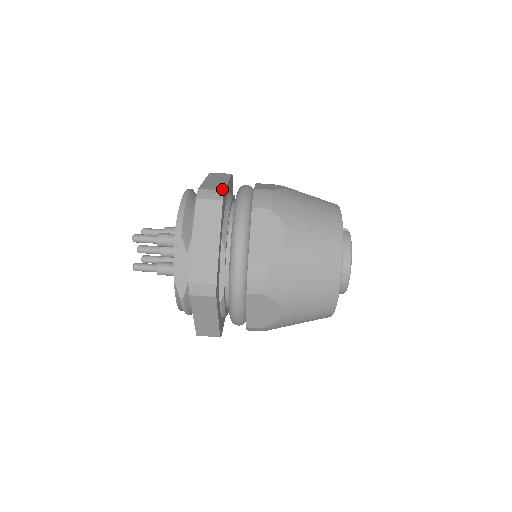
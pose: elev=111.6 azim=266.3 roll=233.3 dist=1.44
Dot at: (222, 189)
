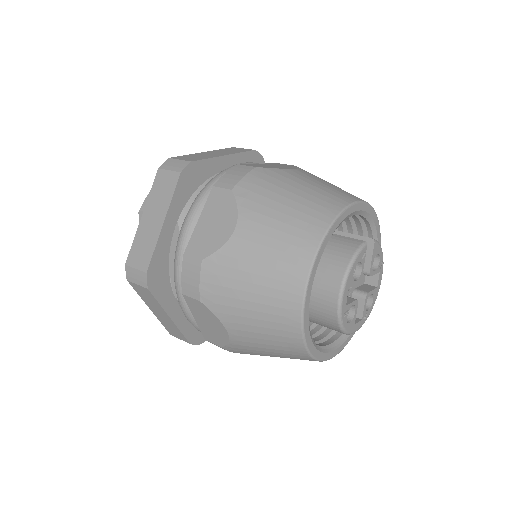
Dot at: (192, 160)
